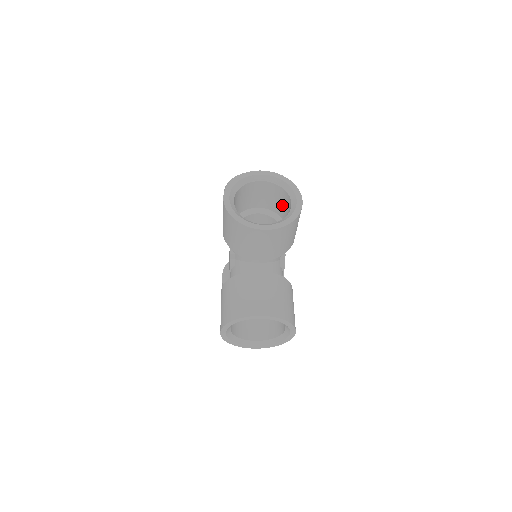
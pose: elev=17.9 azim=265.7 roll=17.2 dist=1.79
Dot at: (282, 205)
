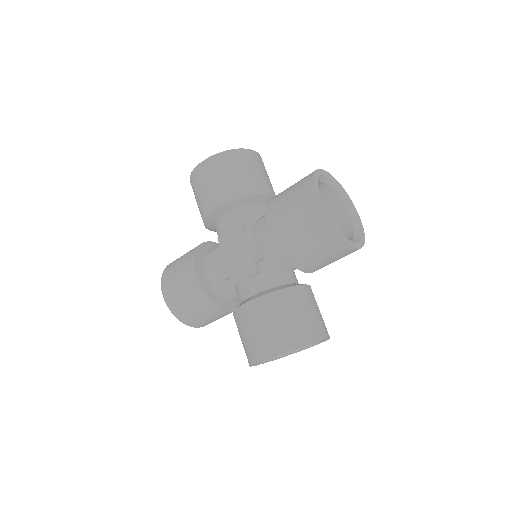
Dot at: occluded
